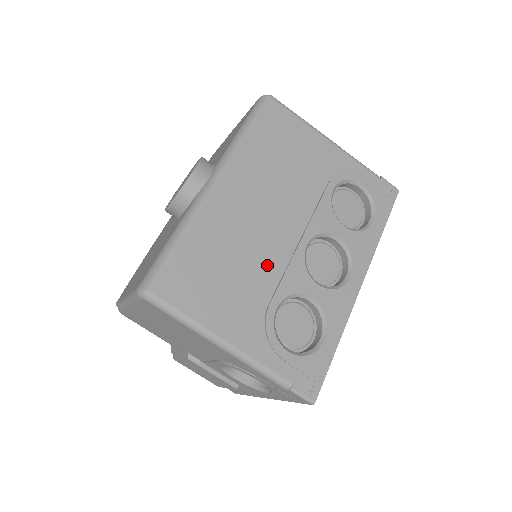
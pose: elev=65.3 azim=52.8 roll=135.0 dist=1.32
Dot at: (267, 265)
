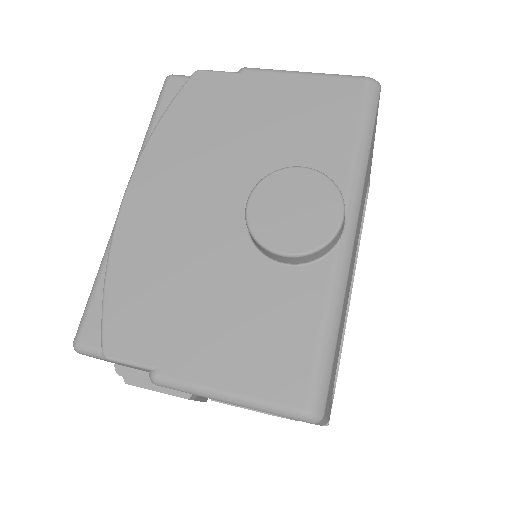
Dot at: occluded
